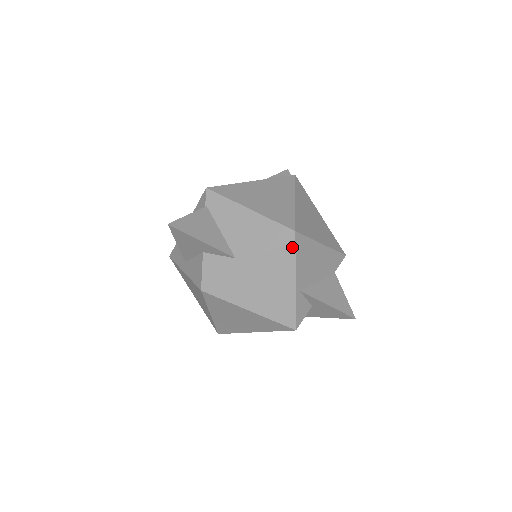
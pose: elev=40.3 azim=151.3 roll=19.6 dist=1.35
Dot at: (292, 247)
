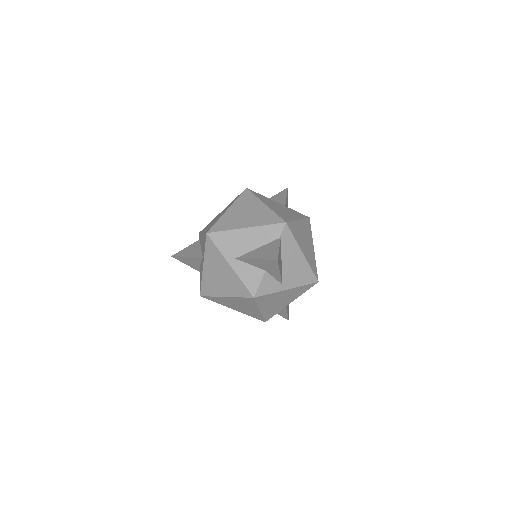
Dot at: (309, 288)
